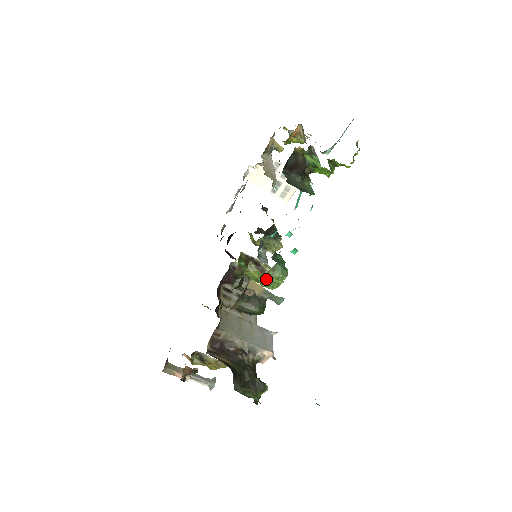
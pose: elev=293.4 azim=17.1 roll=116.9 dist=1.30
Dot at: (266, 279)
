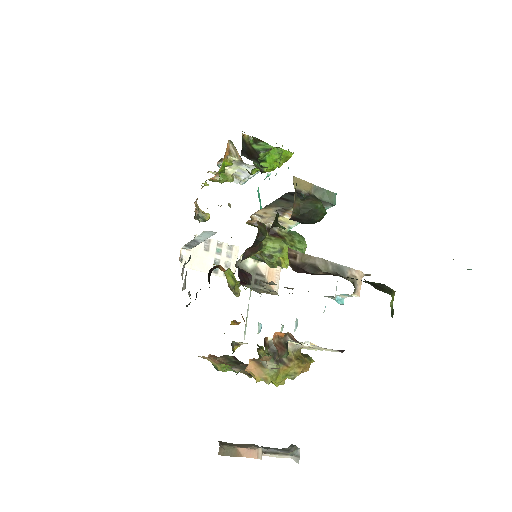
Dot at: (288, 246)
